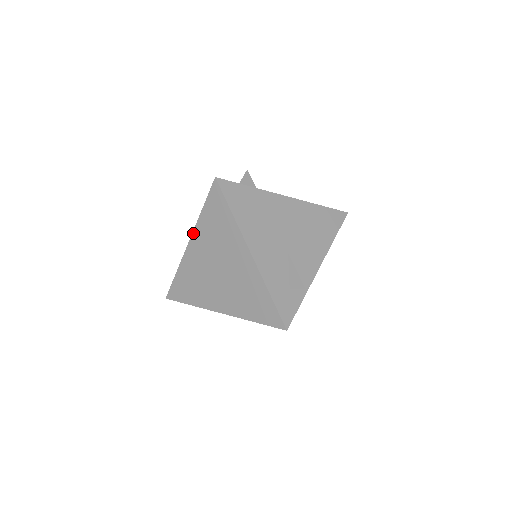
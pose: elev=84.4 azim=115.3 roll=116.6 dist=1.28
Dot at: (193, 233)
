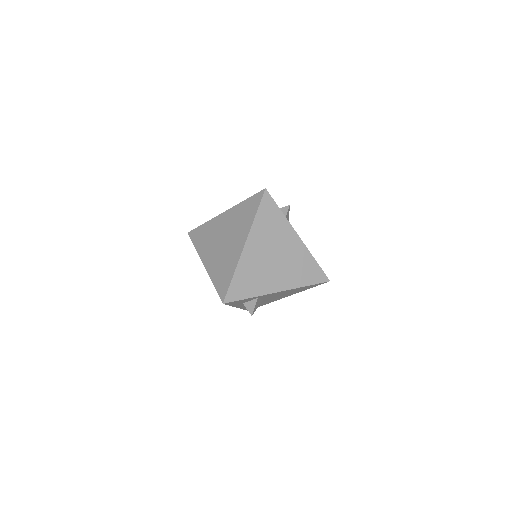
Dot at: occluded
